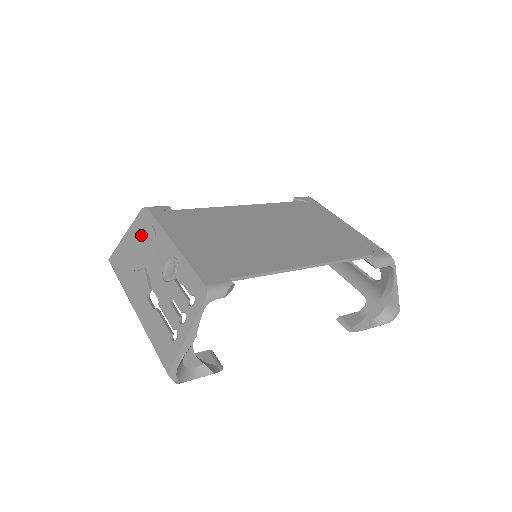
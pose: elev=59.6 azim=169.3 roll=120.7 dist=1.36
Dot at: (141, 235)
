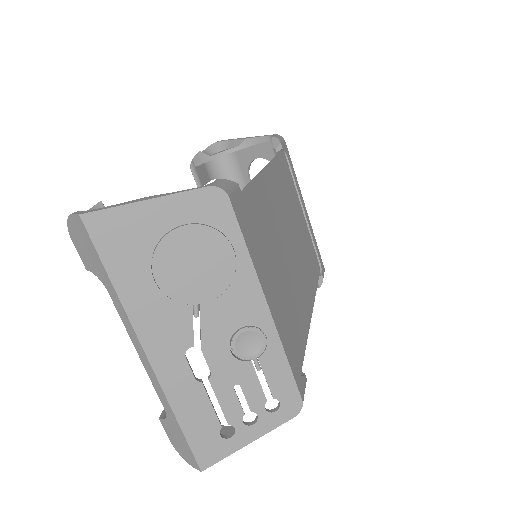
Dot at: (200, 241)
